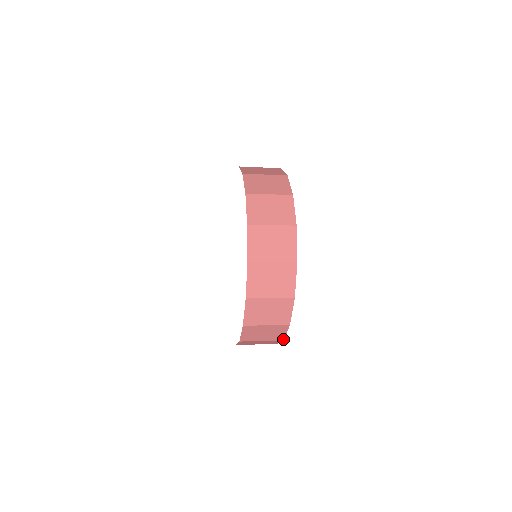
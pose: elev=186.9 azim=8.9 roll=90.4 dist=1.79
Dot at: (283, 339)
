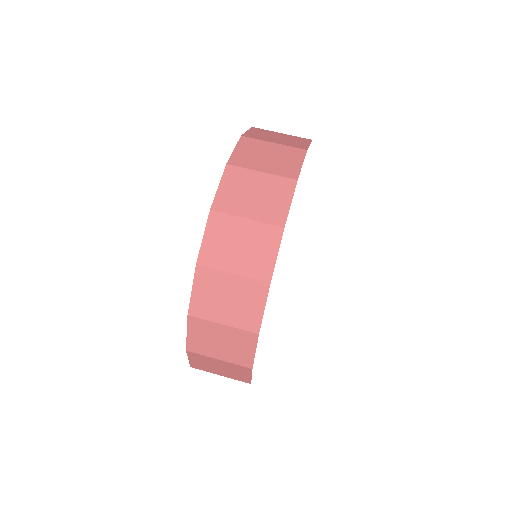
Dot at: occluded
